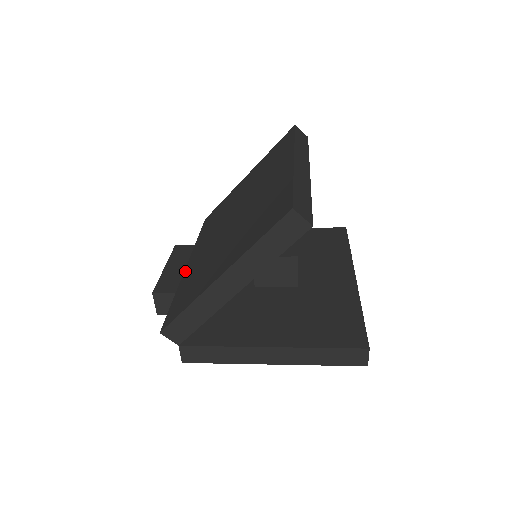
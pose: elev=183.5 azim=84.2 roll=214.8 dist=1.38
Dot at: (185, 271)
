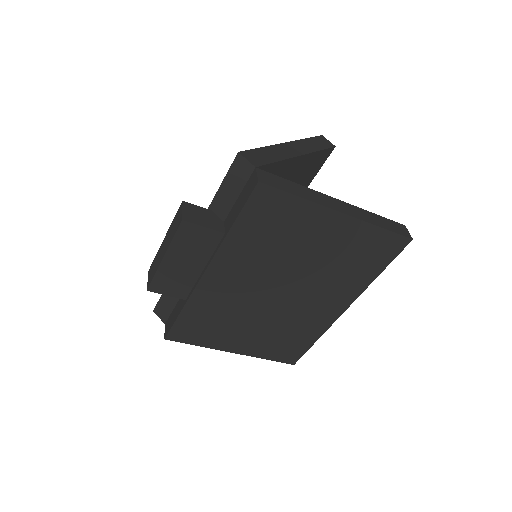
Dot at: occluded
